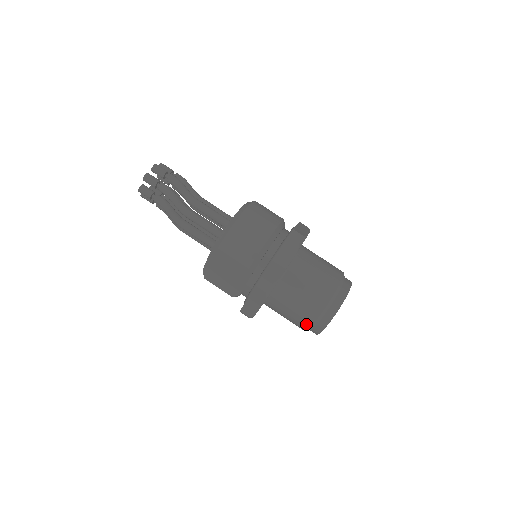
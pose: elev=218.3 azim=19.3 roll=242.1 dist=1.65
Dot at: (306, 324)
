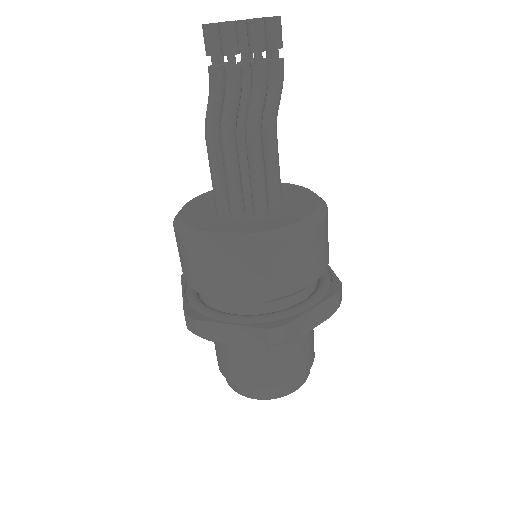
Dot at: (246, 383)
